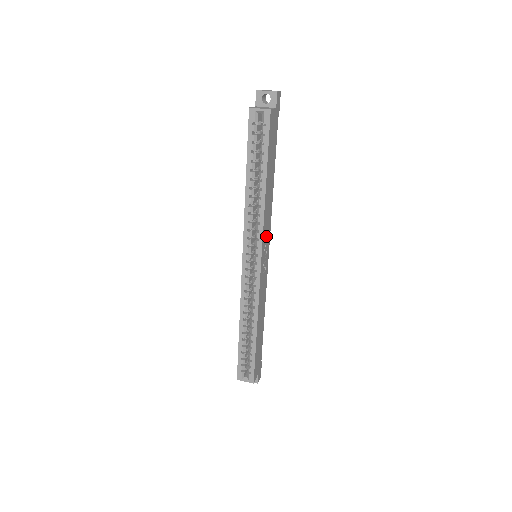
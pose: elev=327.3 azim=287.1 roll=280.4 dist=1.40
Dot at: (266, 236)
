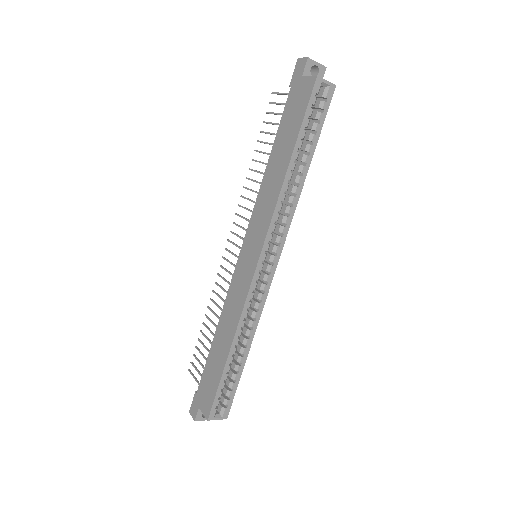
Dot at: occluded
